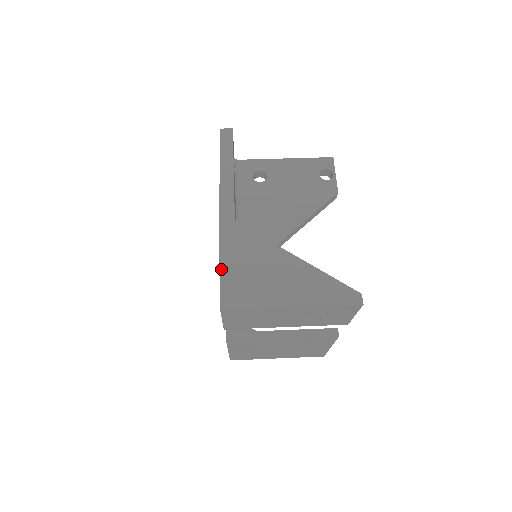
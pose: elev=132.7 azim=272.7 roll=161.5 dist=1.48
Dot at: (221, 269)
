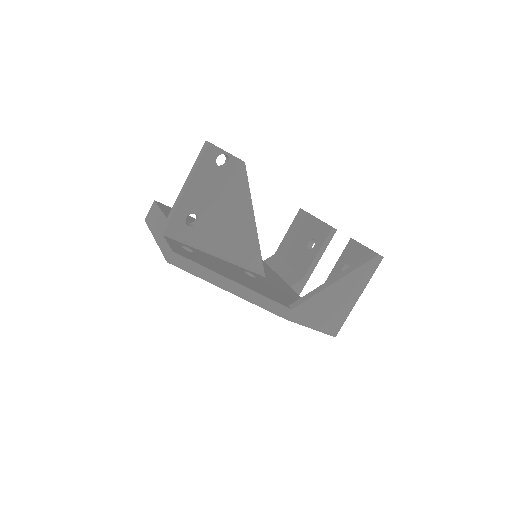
Dot at: (315, 329)
